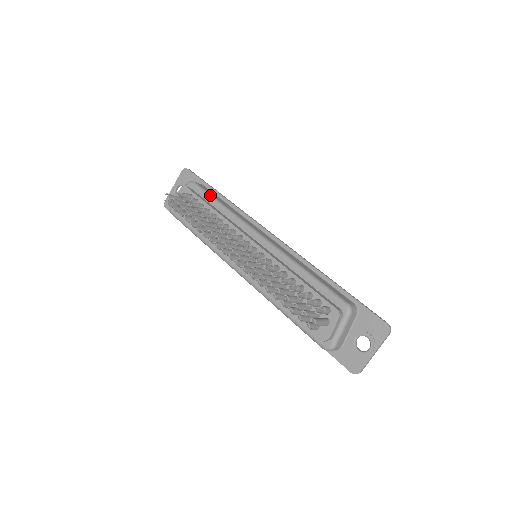
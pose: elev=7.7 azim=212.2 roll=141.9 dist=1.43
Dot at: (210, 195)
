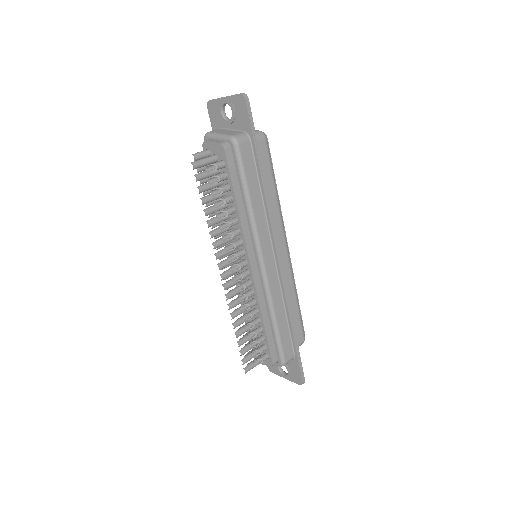
Dot at: (244, 179)
